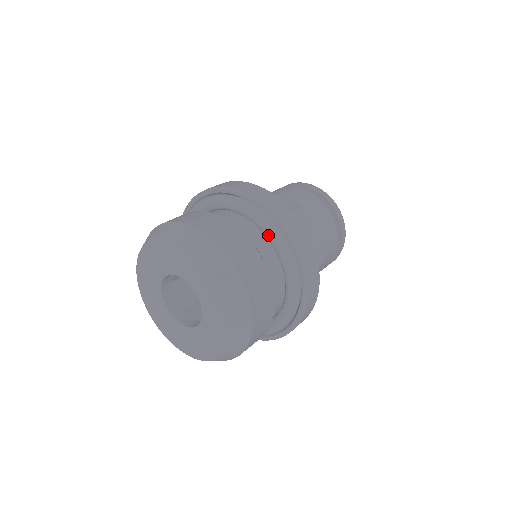
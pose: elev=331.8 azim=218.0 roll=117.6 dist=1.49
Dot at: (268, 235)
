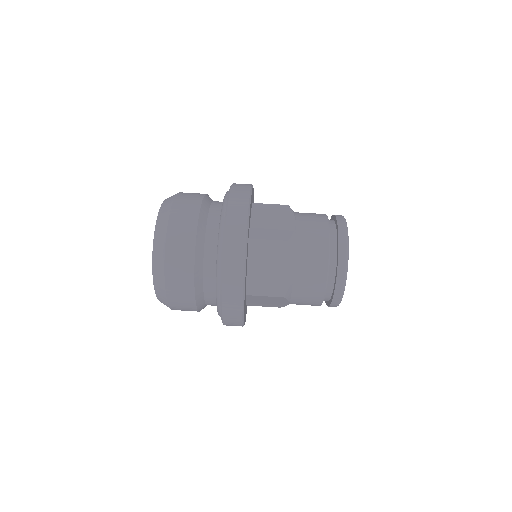
Dot at: (216, 303)
